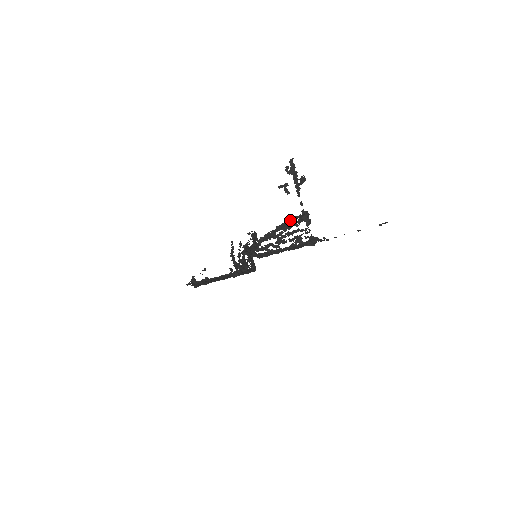
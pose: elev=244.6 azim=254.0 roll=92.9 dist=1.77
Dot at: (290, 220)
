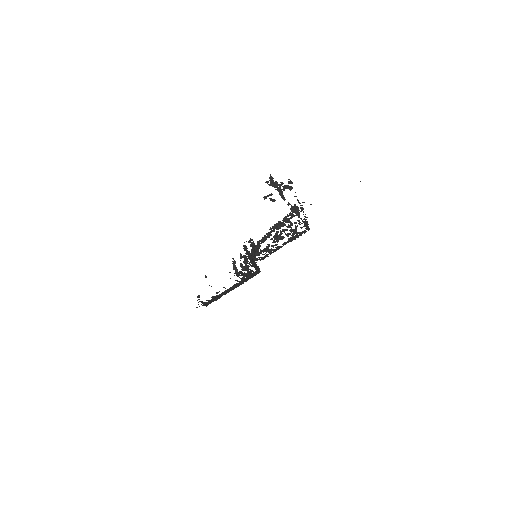
Dot at: (282, 220)
